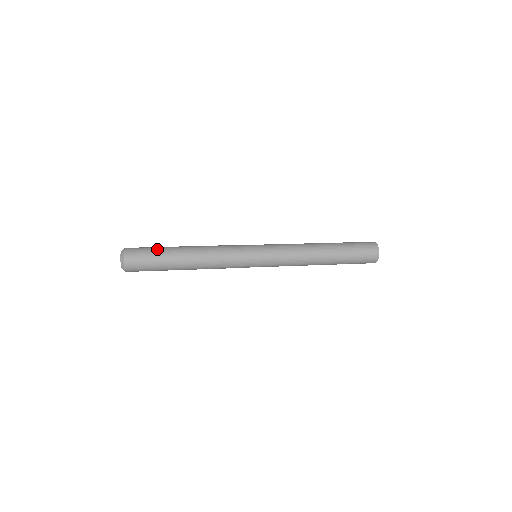
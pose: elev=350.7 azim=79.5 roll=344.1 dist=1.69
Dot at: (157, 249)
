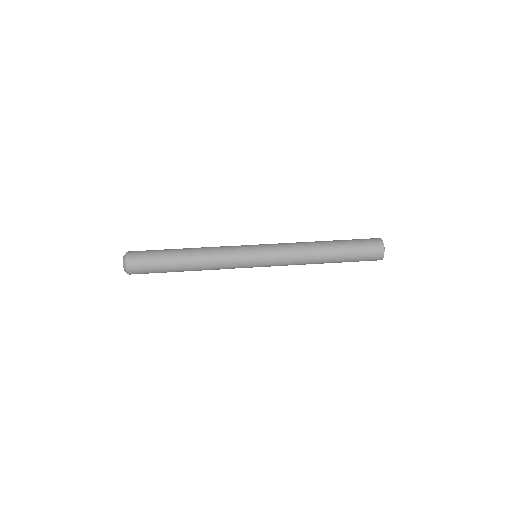
Dot at: (157, 261)
